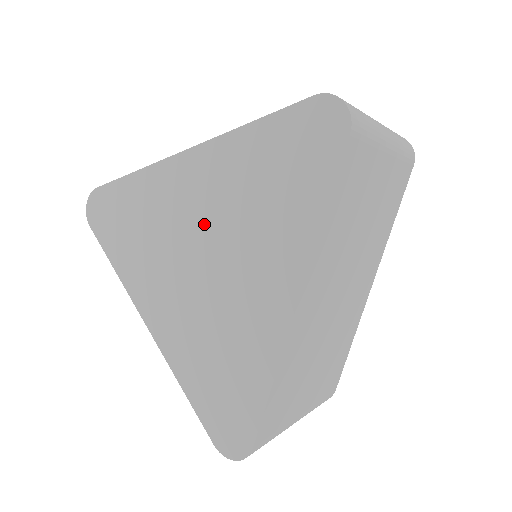
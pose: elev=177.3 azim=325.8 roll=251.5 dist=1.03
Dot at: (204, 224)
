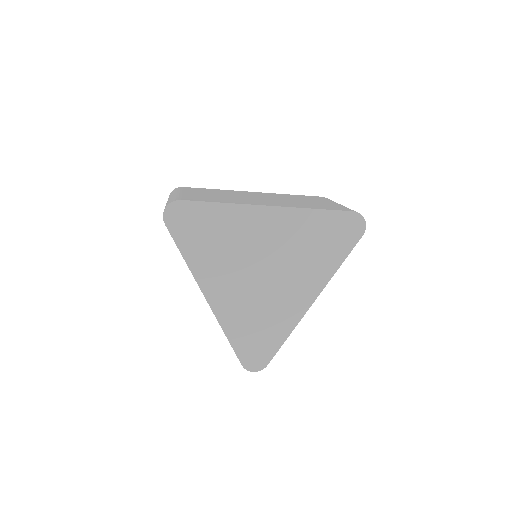
Dot at: (271, 251)
